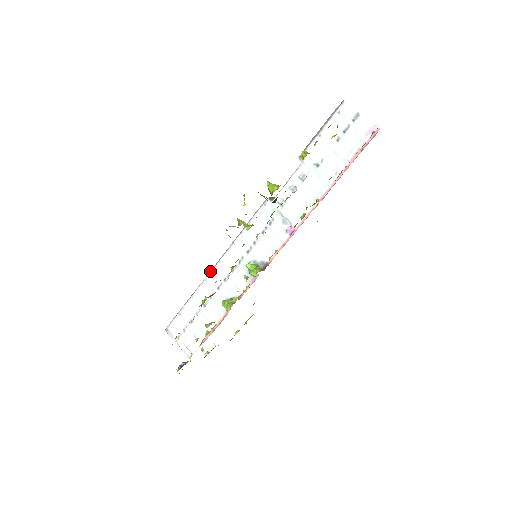
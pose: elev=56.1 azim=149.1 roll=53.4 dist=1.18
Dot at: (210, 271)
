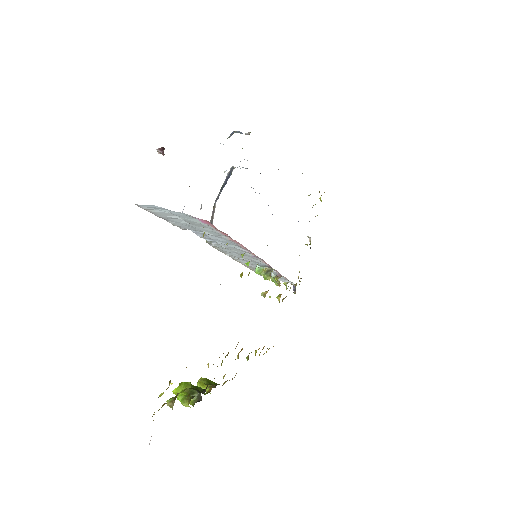
Dot at: (239, 262)
